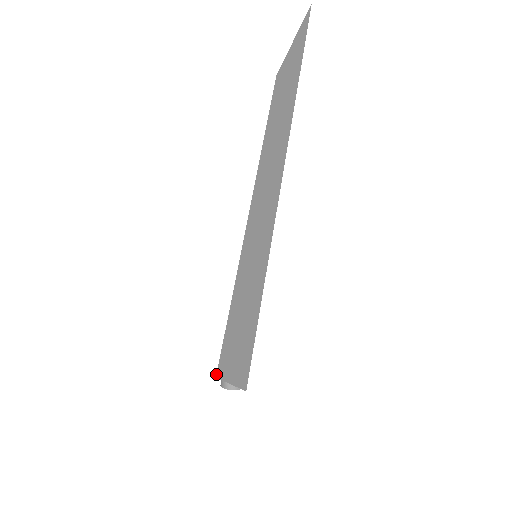
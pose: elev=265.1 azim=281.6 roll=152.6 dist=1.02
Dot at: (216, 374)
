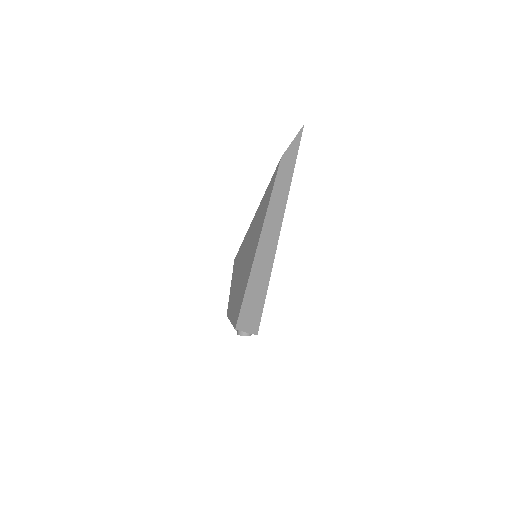
Dot at: (235, 327)
